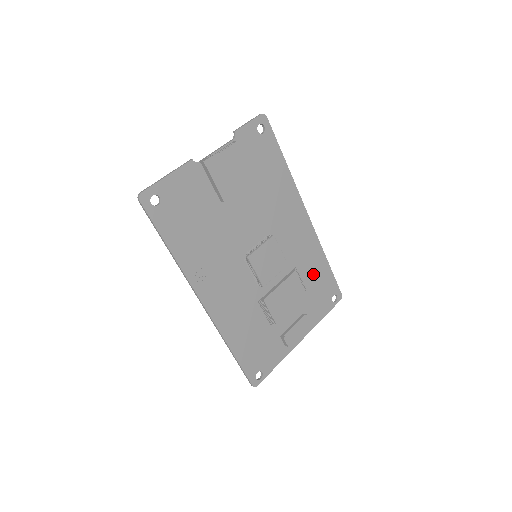
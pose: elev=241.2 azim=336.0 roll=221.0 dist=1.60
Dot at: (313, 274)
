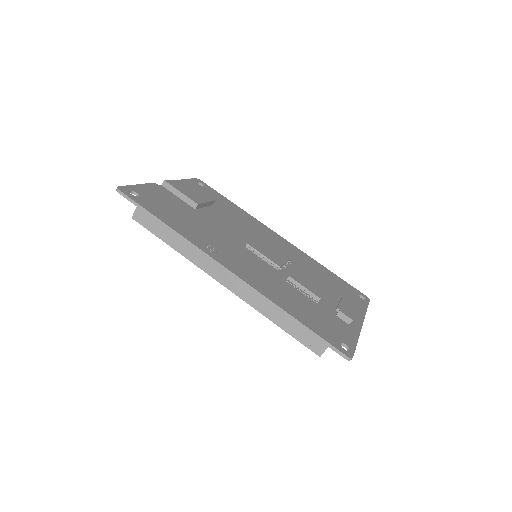
Dot at: (323, 275)
